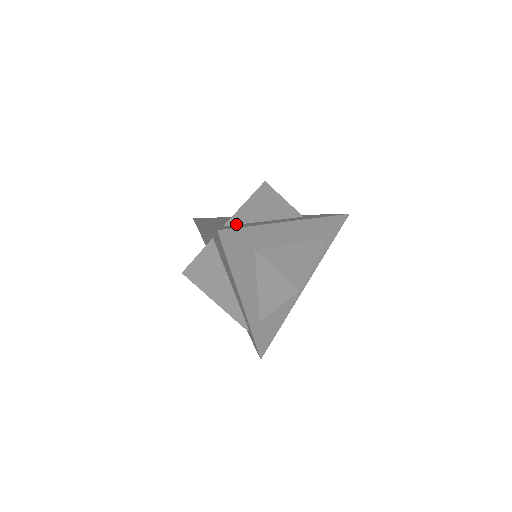
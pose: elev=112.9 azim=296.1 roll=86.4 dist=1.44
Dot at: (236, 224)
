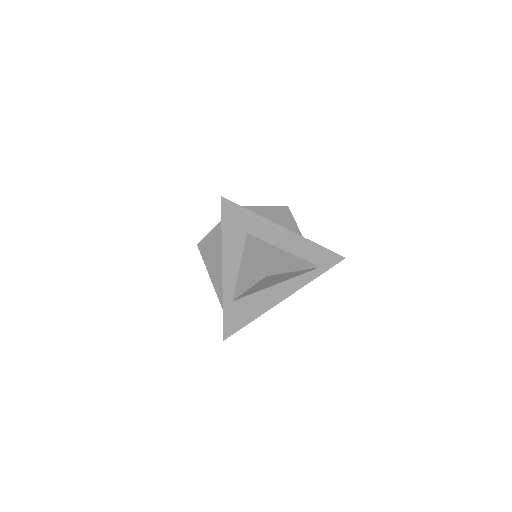
Dot at: occluded
